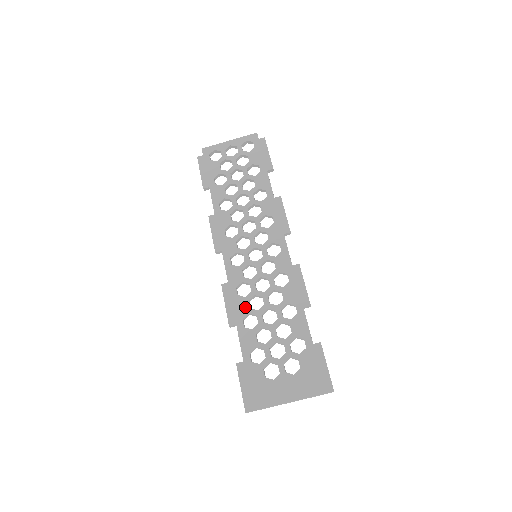
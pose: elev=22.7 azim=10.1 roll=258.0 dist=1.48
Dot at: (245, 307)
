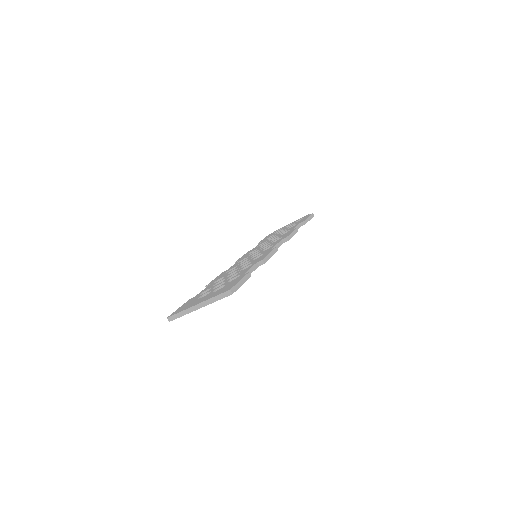
Dot at: (224, 275)
